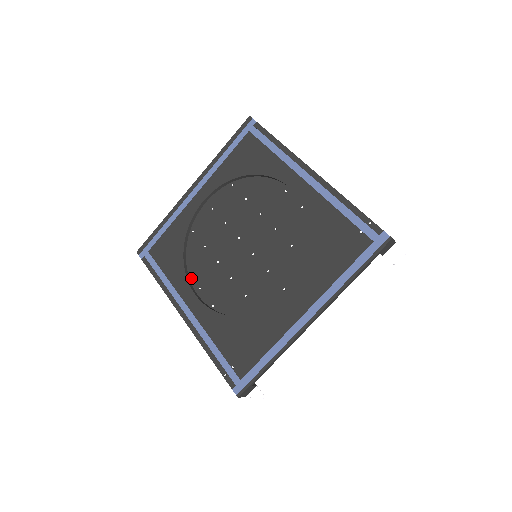
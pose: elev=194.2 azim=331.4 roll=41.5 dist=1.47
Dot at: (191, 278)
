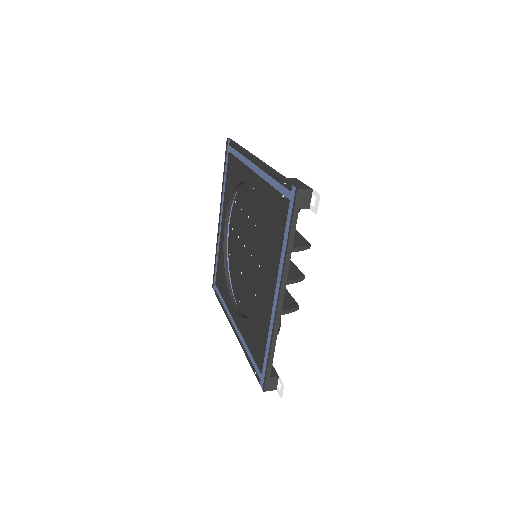
Dot at: (235, 295)
